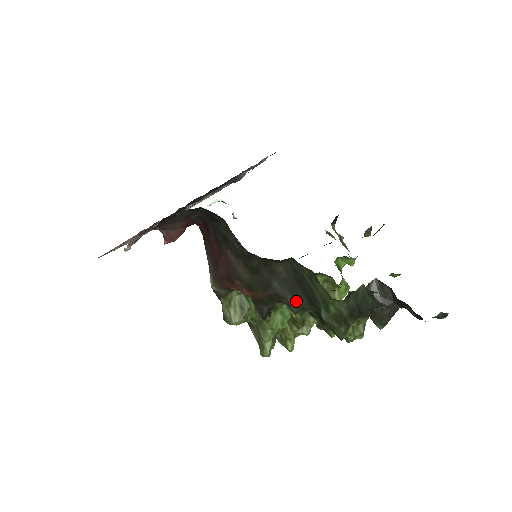
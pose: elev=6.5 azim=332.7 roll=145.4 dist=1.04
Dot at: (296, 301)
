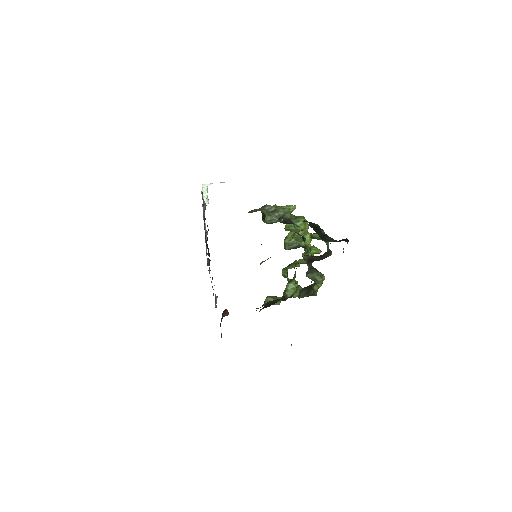
Dot at: (287, 298)
